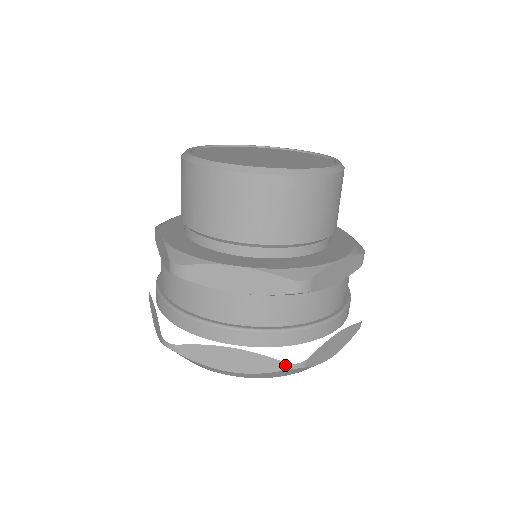
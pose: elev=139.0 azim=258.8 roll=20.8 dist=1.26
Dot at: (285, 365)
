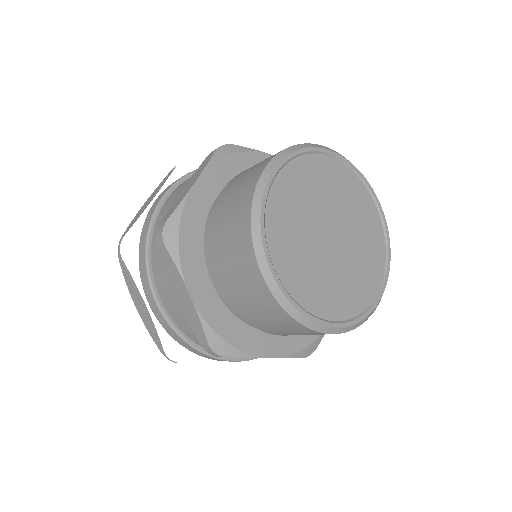
Dot at: (163, 352)
